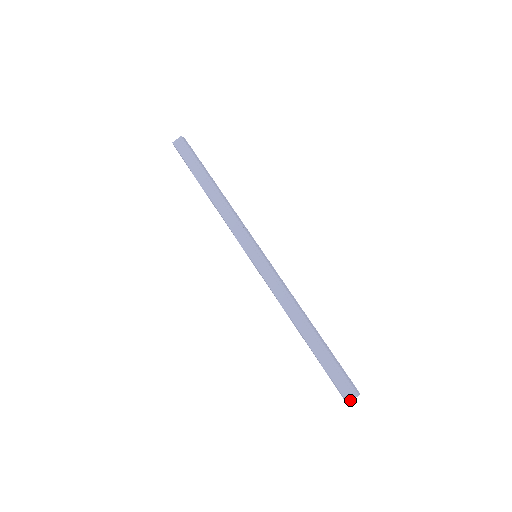
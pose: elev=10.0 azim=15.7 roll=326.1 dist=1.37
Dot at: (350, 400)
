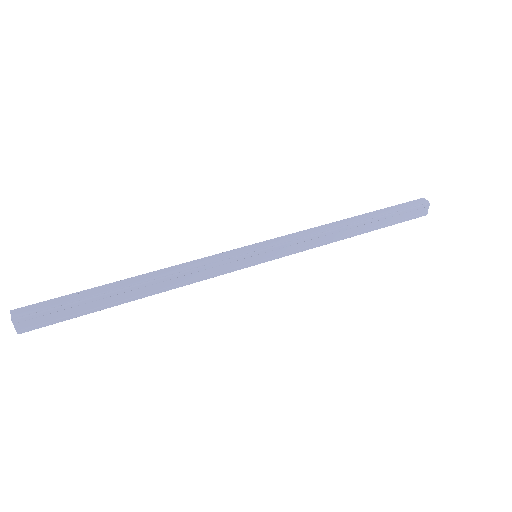
Dot at: (427, 212)
